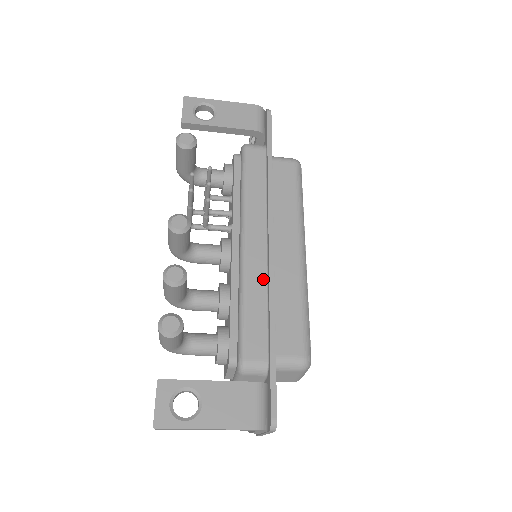
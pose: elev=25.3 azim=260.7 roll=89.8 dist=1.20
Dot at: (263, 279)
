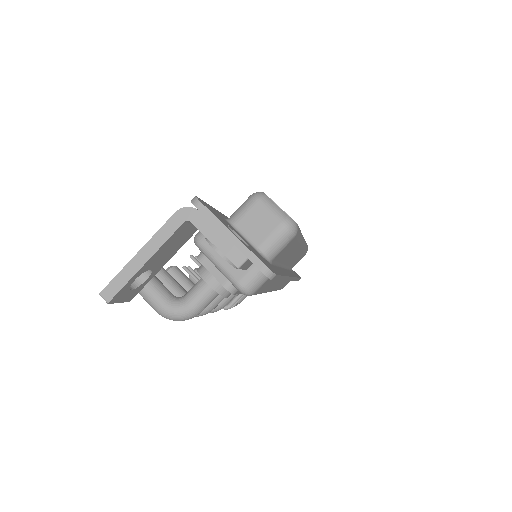
Dot at: occluded
